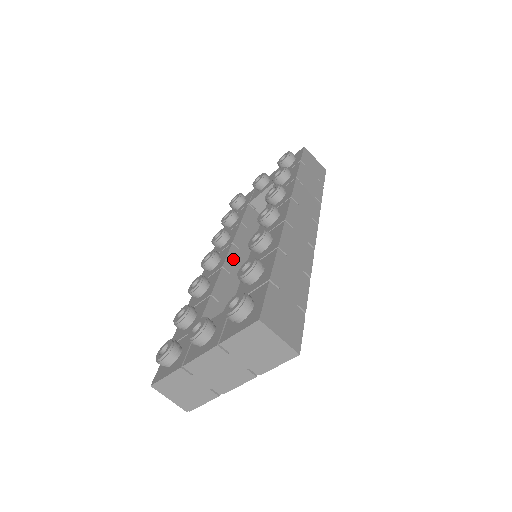
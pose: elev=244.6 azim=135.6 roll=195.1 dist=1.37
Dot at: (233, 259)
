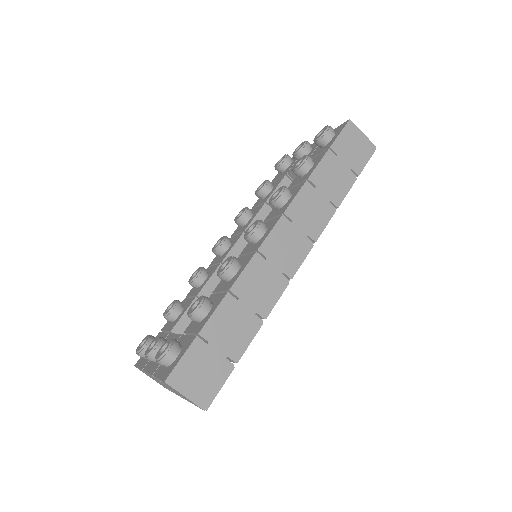
Dot at: (239, 251)
